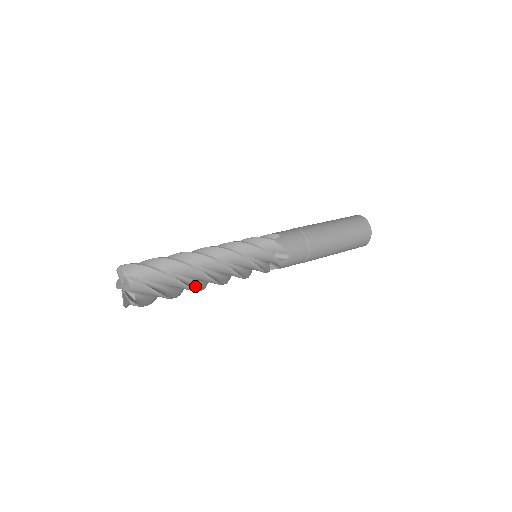
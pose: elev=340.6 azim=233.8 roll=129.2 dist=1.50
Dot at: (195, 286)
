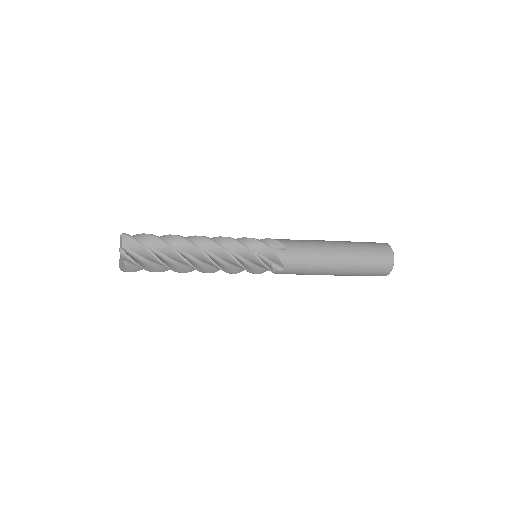
Dot at: (184, 268)
